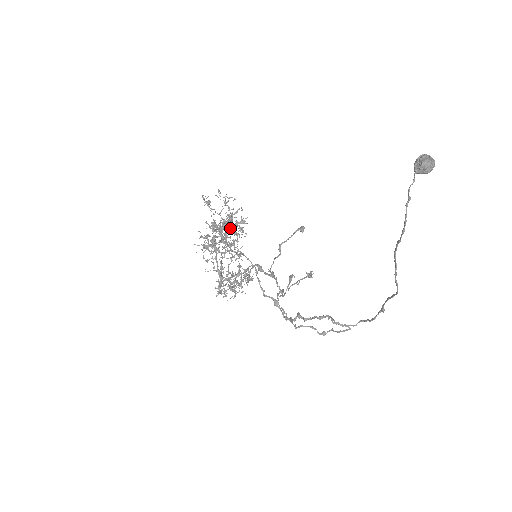
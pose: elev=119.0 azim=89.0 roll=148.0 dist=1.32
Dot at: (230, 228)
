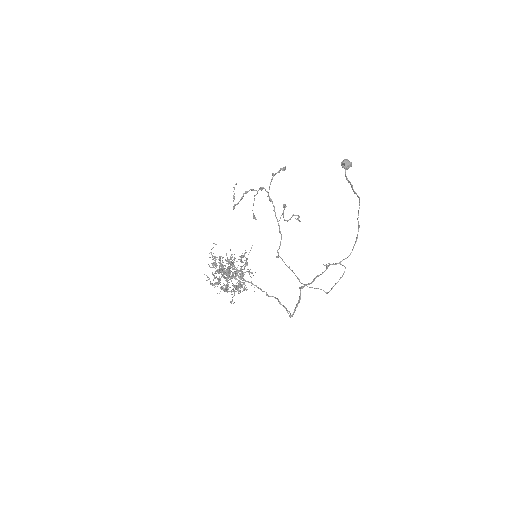
Dot at: occluded
